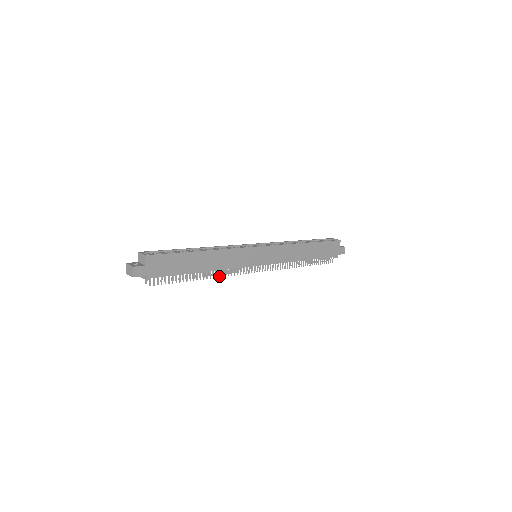
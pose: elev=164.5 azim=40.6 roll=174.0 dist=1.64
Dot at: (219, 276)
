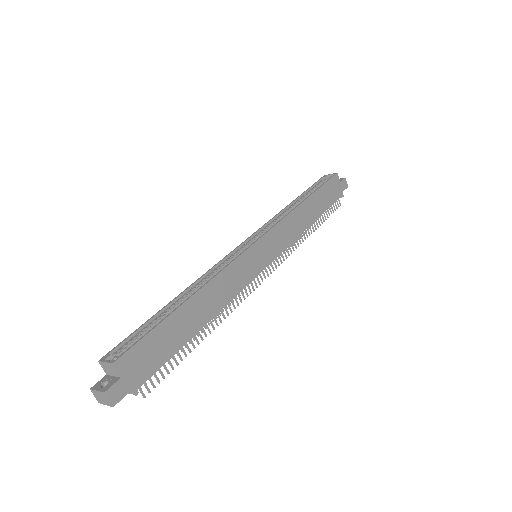
Dot at: (227, 314)
